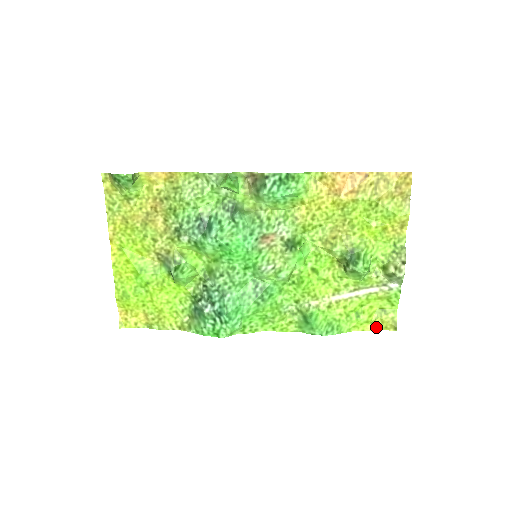
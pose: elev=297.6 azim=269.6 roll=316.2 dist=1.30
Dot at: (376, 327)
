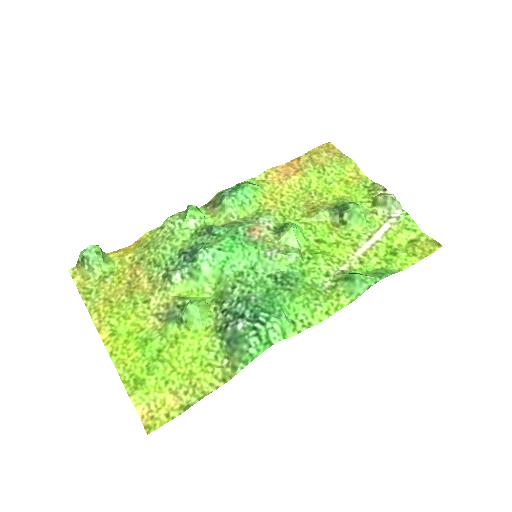
Dot at: (422, 255)
